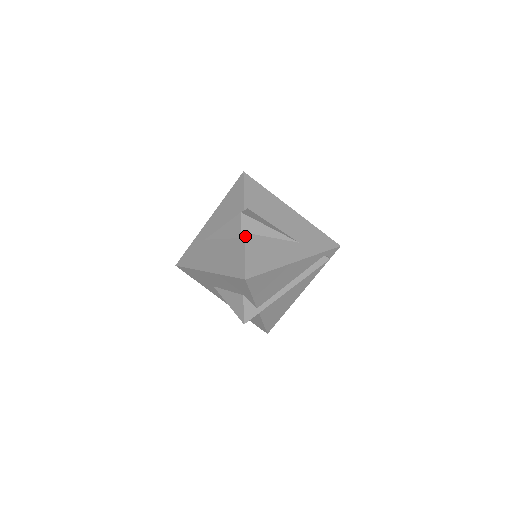
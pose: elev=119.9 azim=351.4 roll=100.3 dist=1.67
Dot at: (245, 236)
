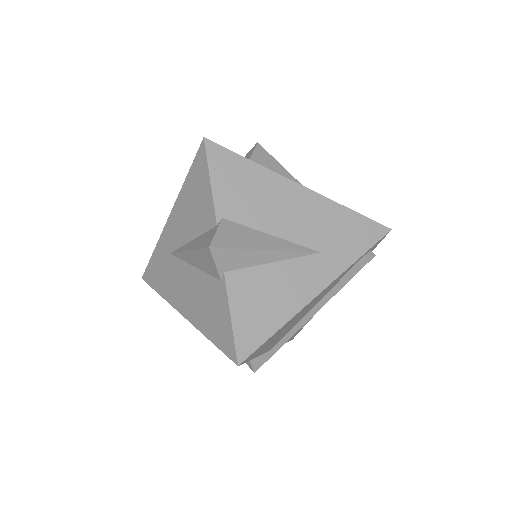
Dot at: (226, 279)
